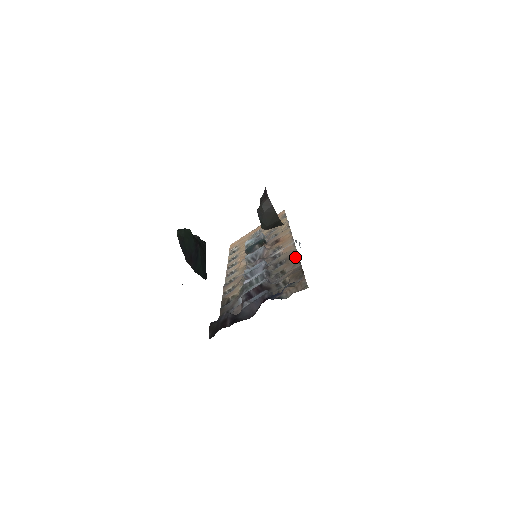
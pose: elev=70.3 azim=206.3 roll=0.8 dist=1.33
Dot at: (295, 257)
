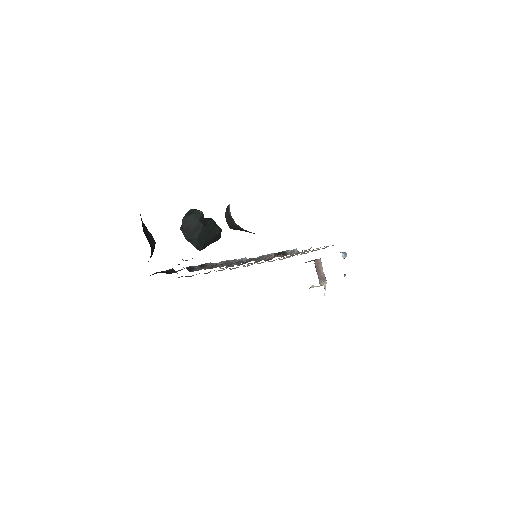
Dot at: occluded
